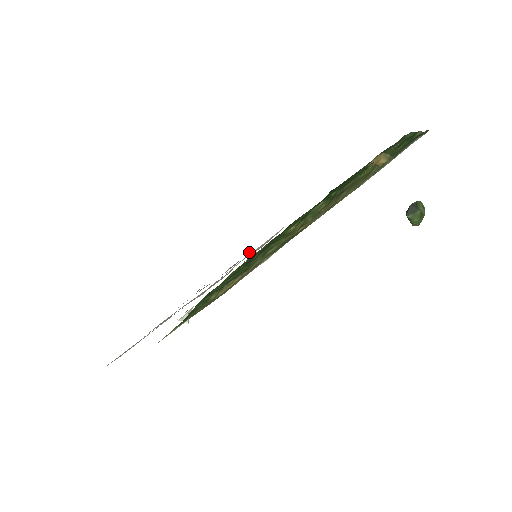
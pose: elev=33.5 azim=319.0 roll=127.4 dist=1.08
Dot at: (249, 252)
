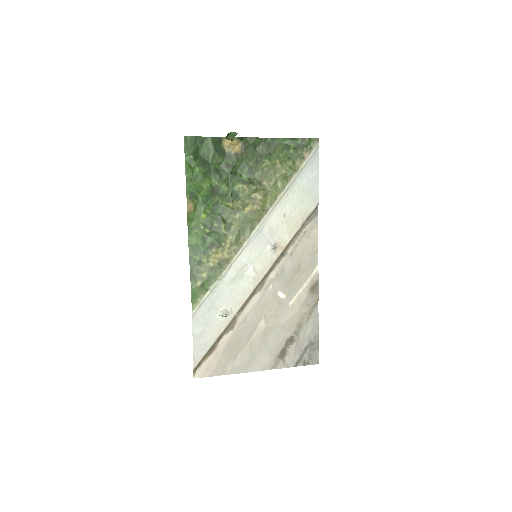
Dot at: occluded
